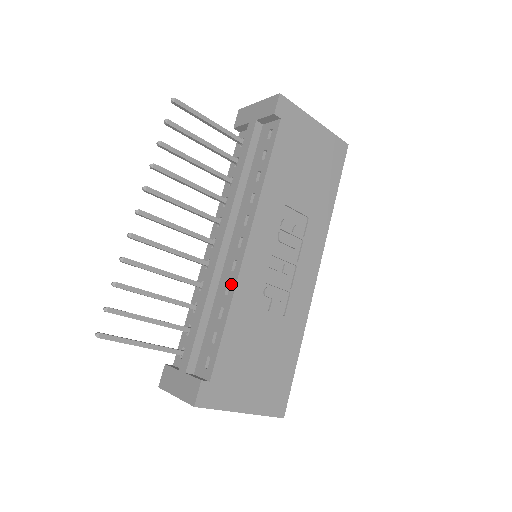
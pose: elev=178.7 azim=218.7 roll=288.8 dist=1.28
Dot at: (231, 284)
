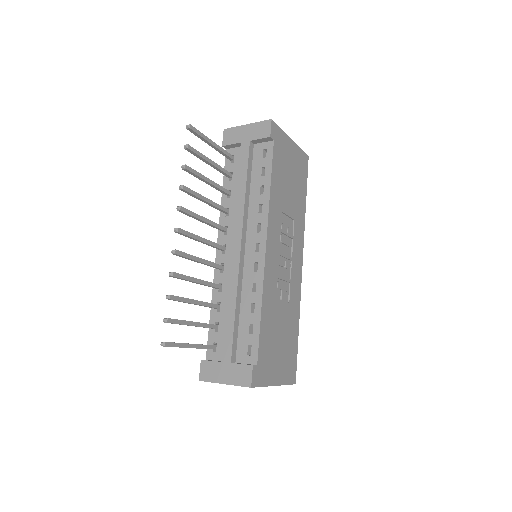
Dot at: (257, 283)
